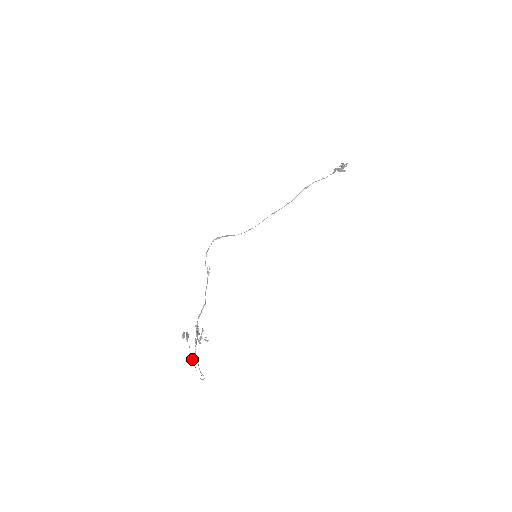
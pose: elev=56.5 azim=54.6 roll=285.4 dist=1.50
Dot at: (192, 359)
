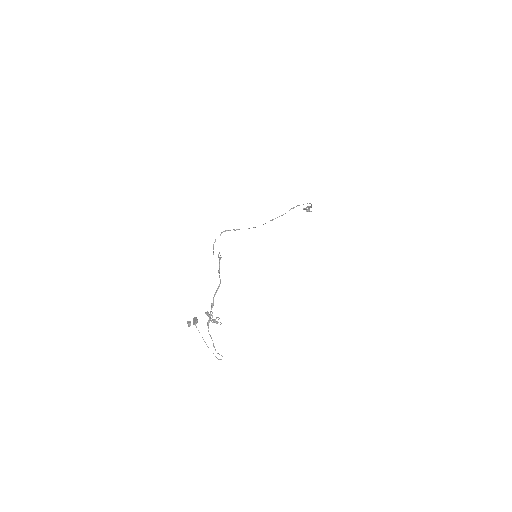
Dot at: (205, 342)
